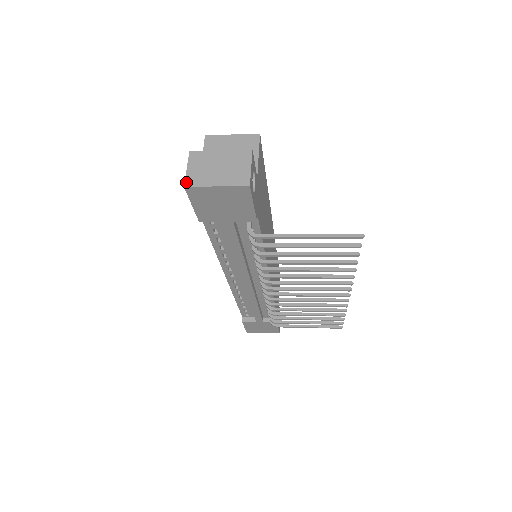
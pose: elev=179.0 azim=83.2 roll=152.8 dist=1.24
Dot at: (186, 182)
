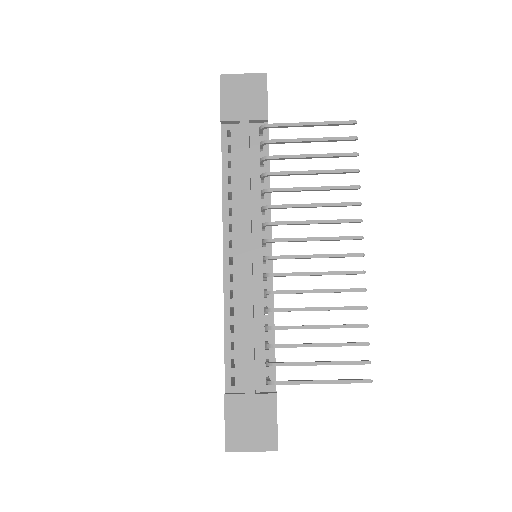
Dot at: (221, 77)
